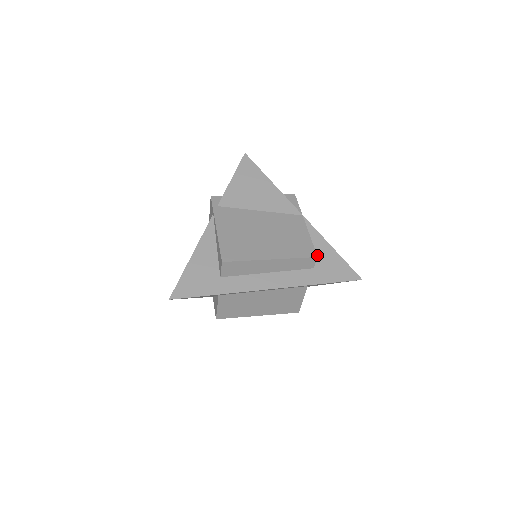
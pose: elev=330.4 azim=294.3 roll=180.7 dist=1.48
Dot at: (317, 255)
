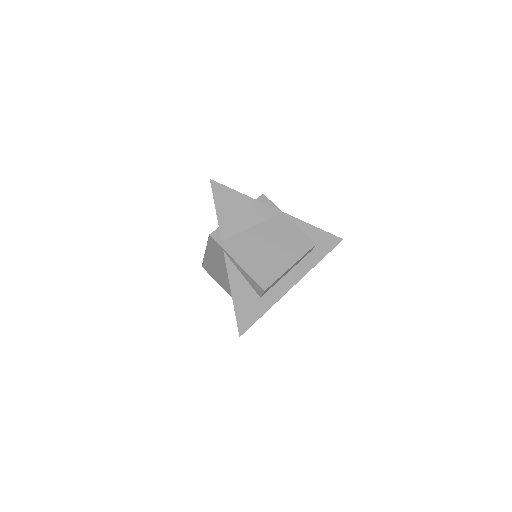
Dot at: occluded
